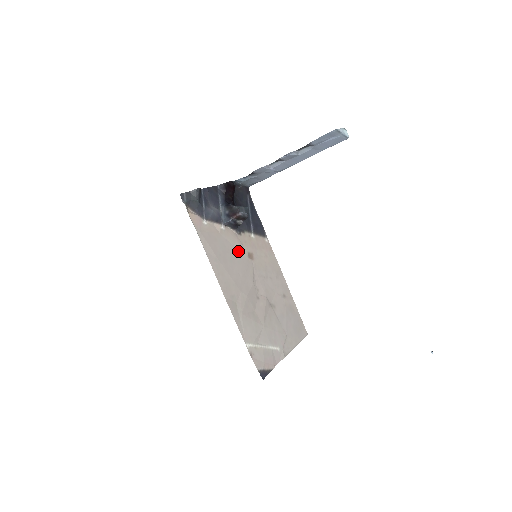
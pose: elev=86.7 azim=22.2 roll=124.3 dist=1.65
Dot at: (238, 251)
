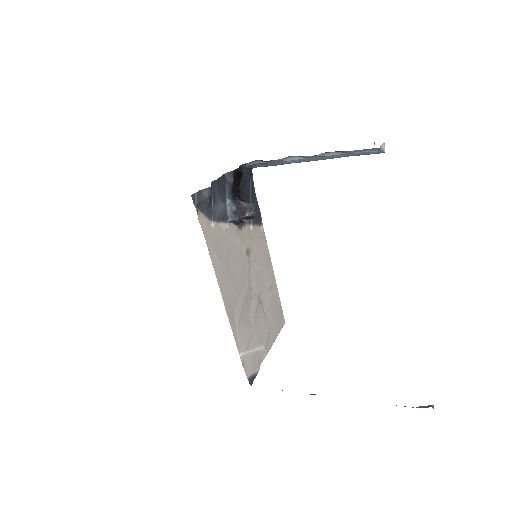
Dot at: (238, 250)
